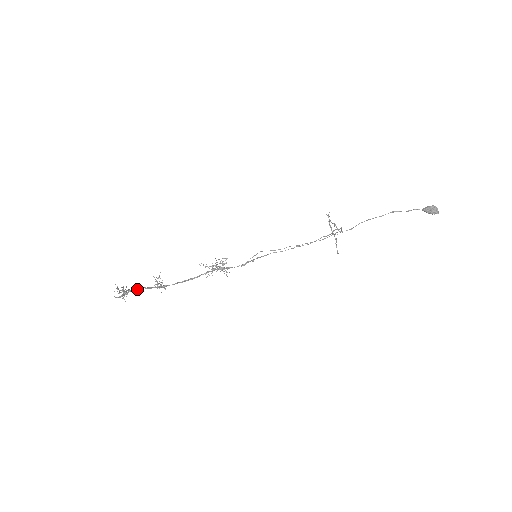
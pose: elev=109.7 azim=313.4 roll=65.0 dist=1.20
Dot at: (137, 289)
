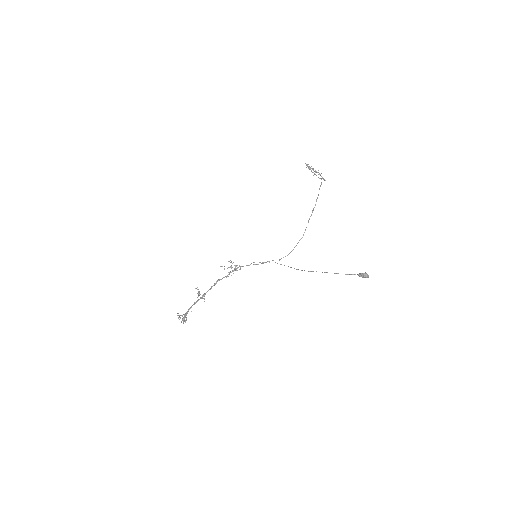
Dot at: occluded
